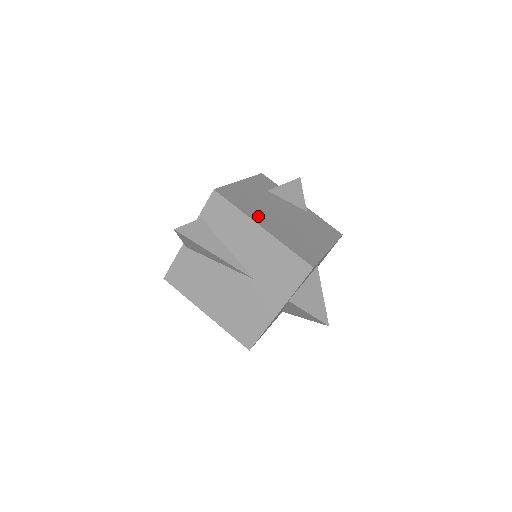
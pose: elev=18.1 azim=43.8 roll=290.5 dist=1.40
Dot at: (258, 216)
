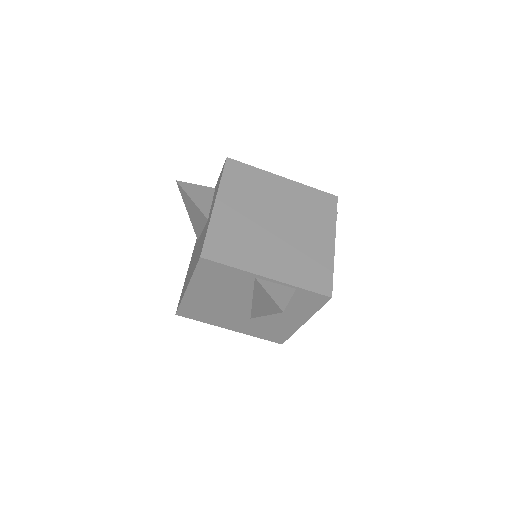
Dot at: occluded
